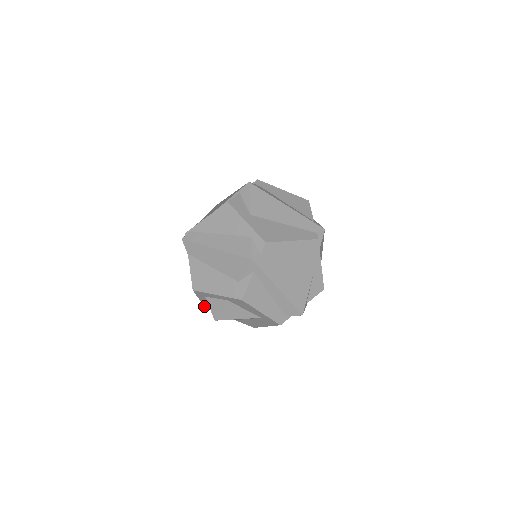
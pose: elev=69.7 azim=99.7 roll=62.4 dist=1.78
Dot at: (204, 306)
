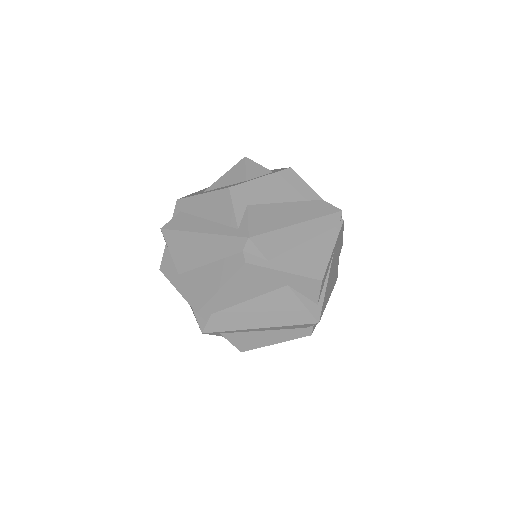
Dot at: occluded
